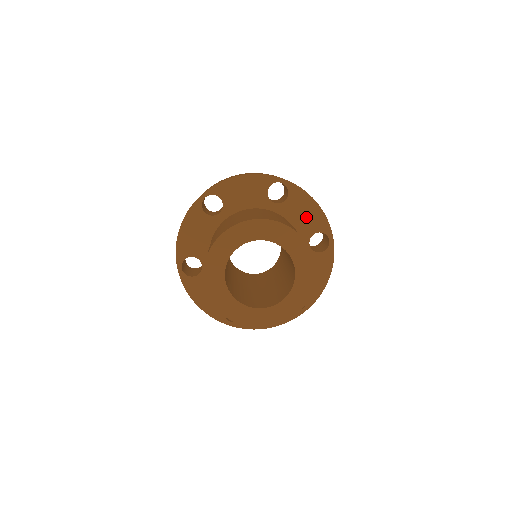
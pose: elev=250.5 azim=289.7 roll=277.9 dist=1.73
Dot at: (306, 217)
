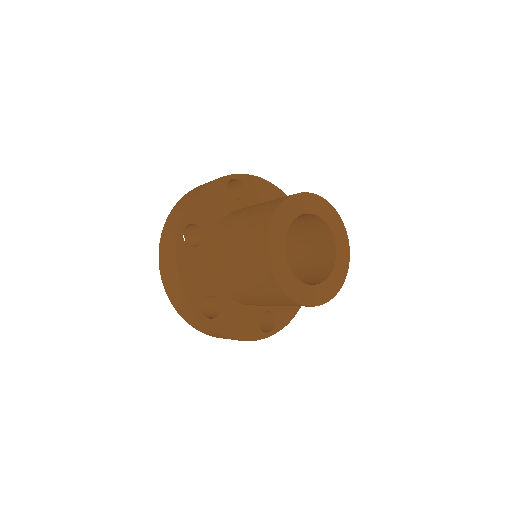
Dot at: occluded
